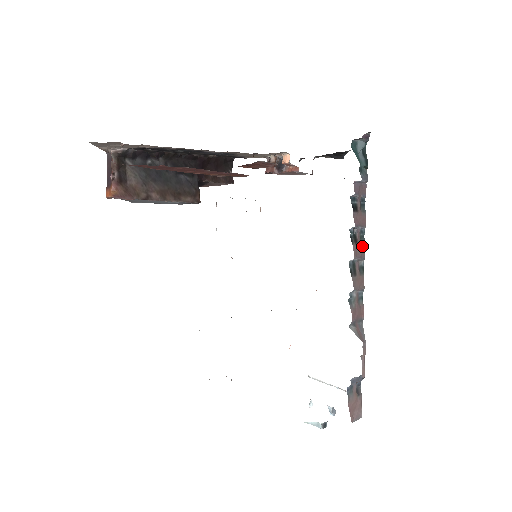
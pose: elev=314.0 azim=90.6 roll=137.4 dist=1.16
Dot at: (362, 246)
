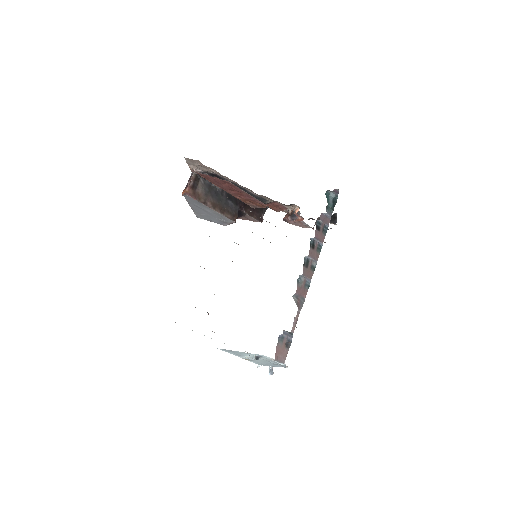
Dot at: (317, 253)
